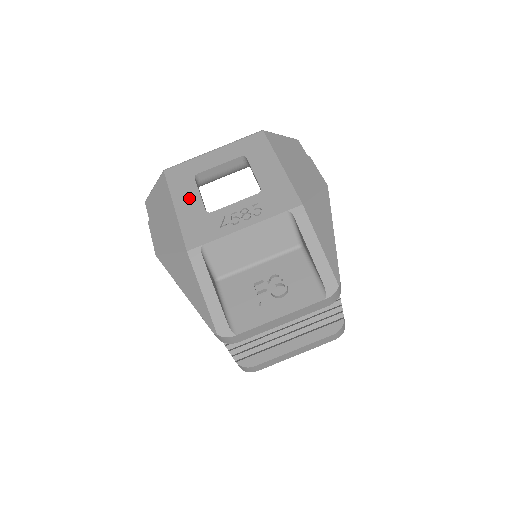
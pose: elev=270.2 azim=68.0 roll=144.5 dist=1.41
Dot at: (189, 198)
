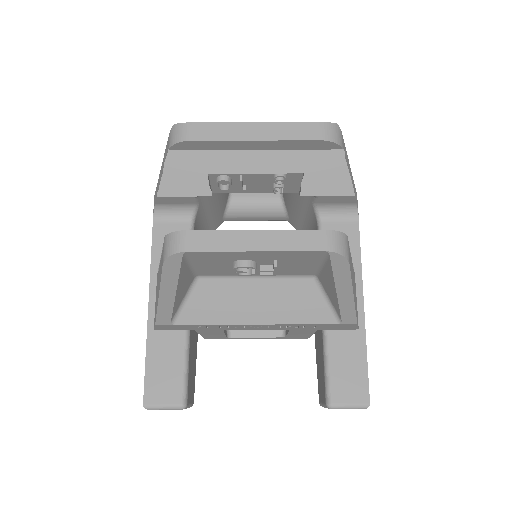
Dot at: occluded
